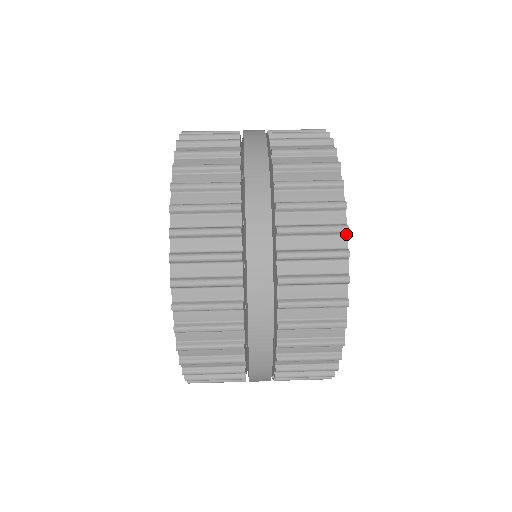
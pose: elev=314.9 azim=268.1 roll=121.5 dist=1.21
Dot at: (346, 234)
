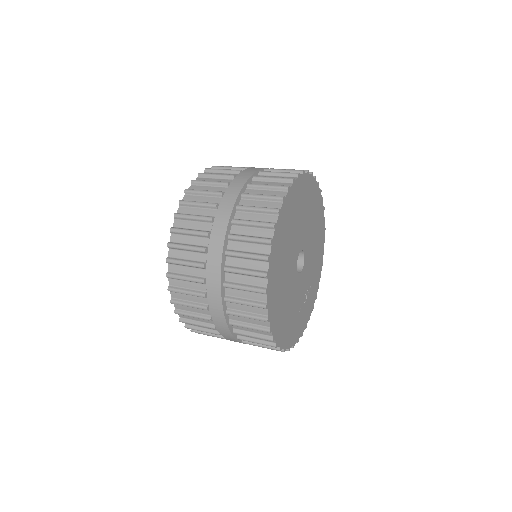
Dot at: (266, 294)
